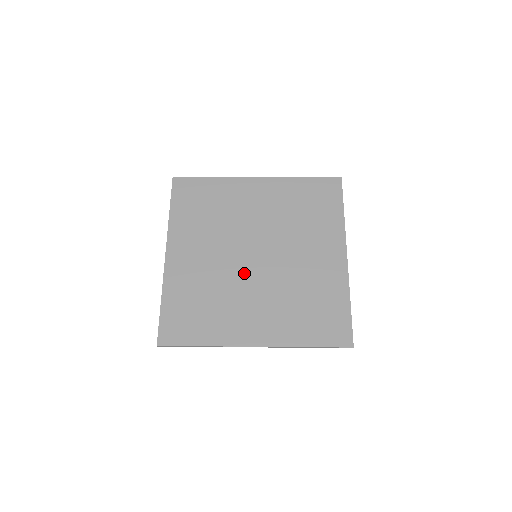
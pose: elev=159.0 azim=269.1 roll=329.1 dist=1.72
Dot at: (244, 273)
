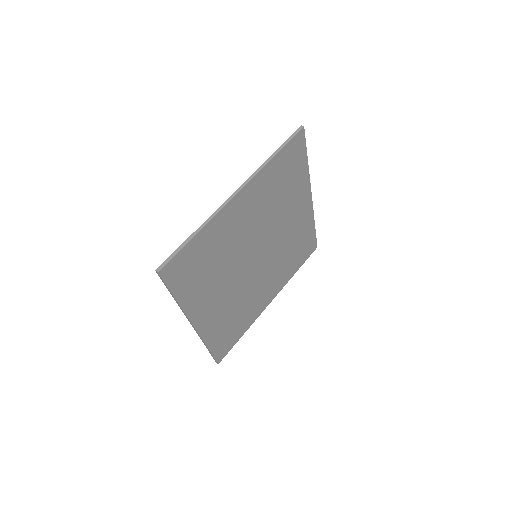
Dot at: (253, 276)
